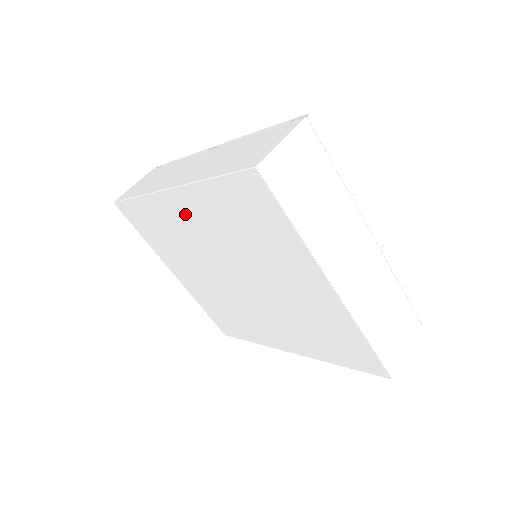
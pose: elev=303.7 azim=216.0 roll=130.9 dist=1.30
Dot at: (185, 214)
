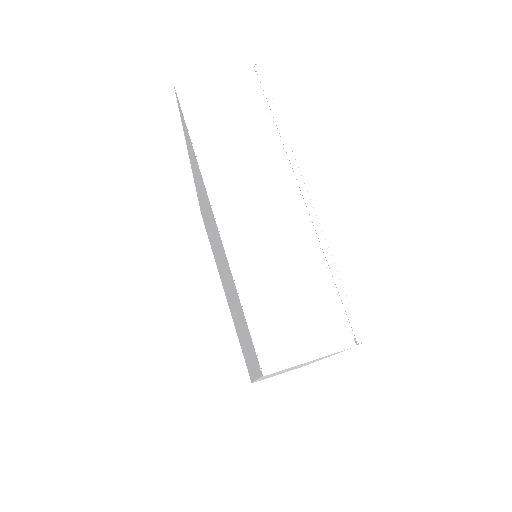
Dot at: occluded
